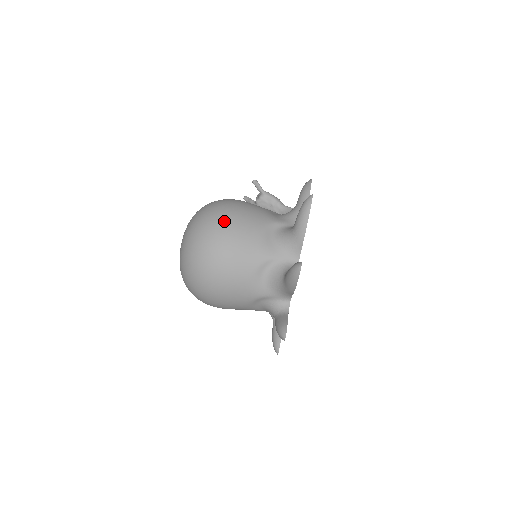
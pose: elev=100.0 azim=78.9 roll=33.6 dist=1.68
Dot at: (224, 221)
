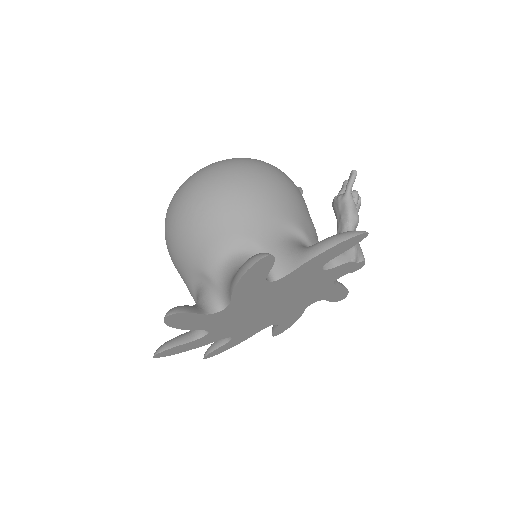
Dot at: (207, 193)
